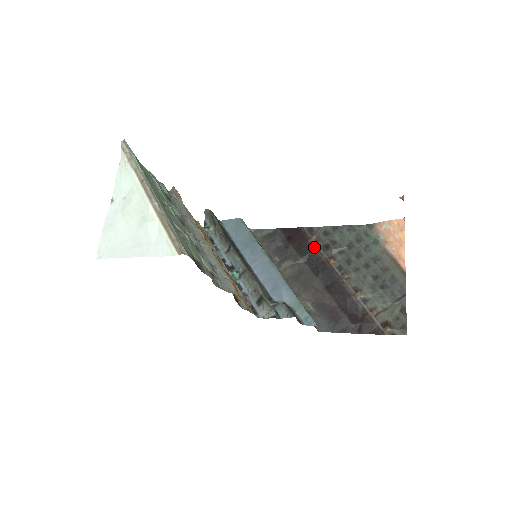
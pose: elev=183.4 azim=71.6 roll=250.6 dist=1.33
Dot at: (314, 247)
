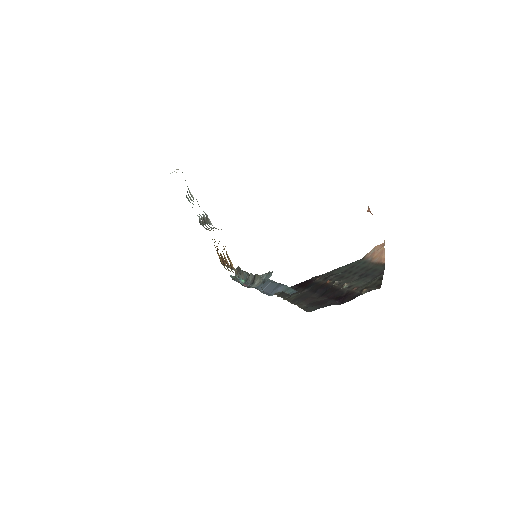
Dot at: (317, 282)
